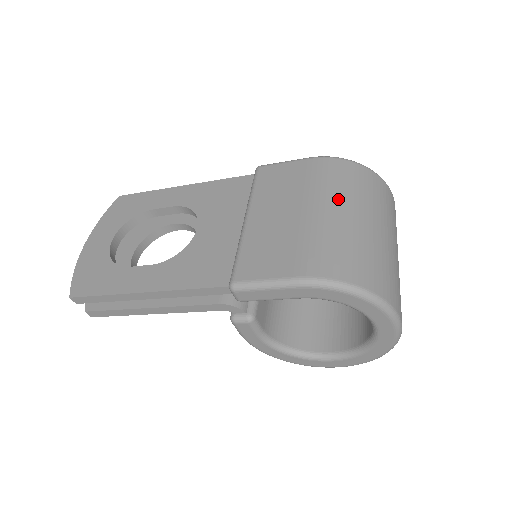
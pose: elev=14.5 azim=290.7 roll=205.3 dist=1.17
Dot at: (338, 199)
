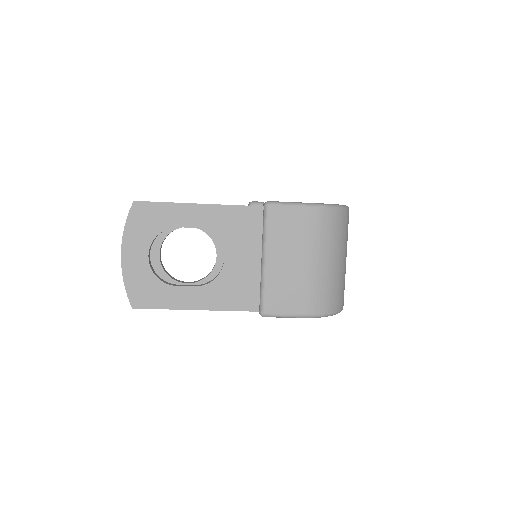
Dot at: (326, 250)
